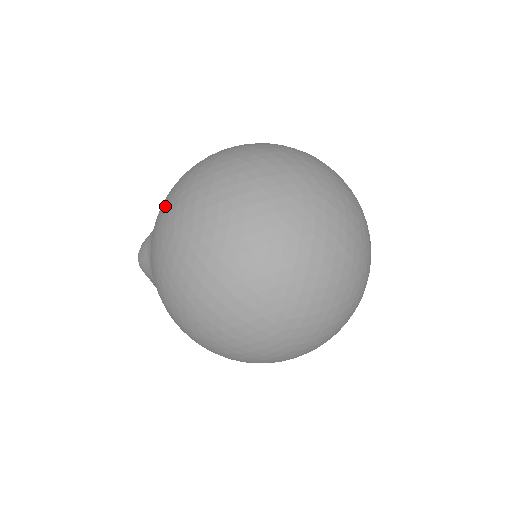
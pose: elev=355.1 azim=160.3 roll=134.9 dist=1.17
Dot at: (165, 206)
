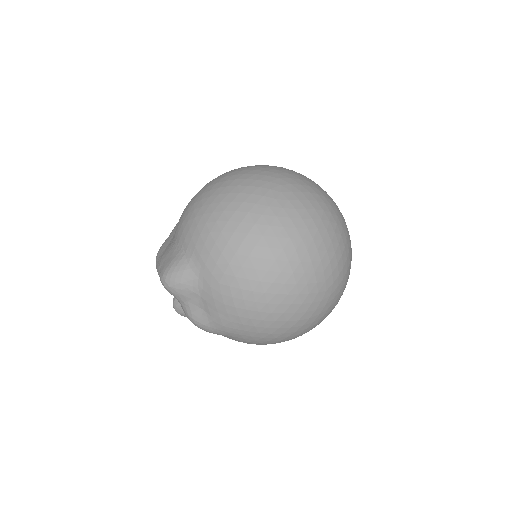
Dot at: occluded
